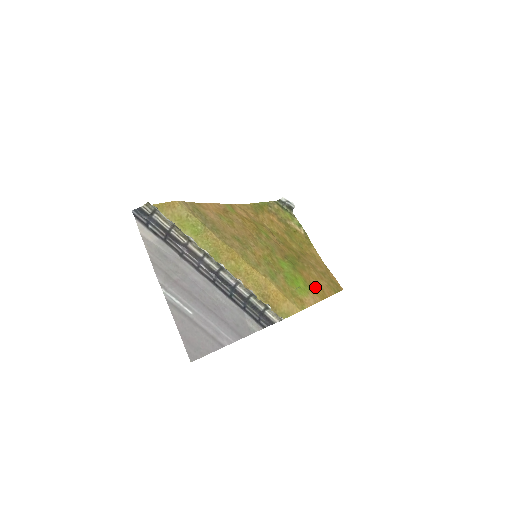
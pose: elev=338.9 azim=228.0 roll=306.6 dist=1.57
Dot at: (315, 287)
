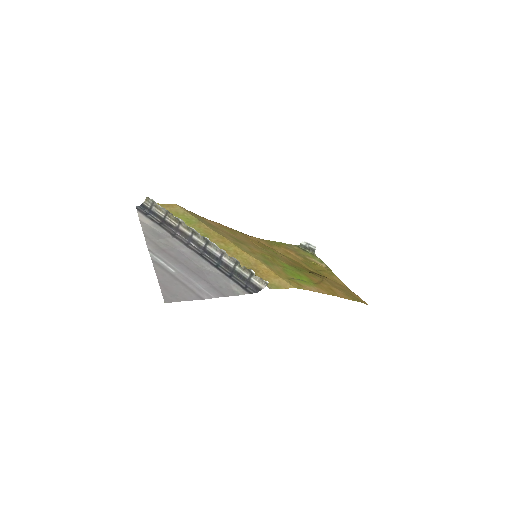
Dot at: (324, 287)
